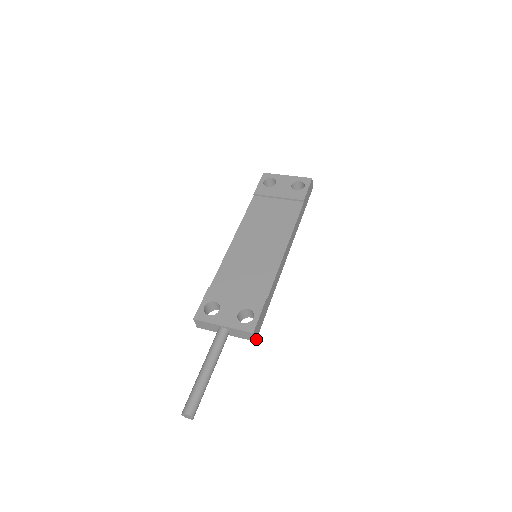
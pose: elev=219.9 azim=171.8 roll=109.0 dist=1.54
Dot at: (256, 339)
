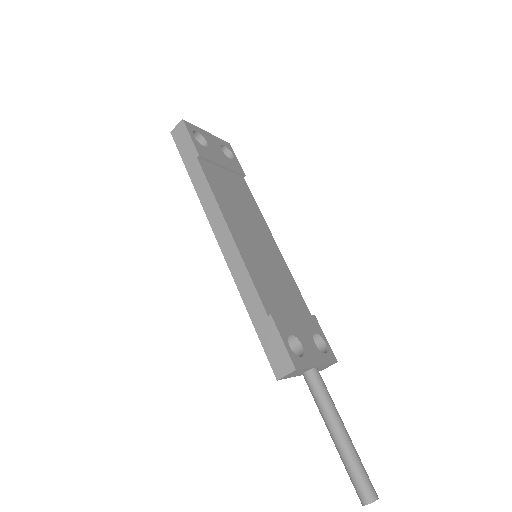
Dot at: occluded
